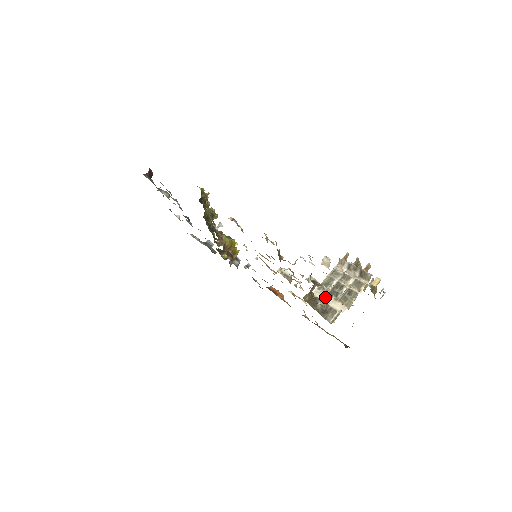
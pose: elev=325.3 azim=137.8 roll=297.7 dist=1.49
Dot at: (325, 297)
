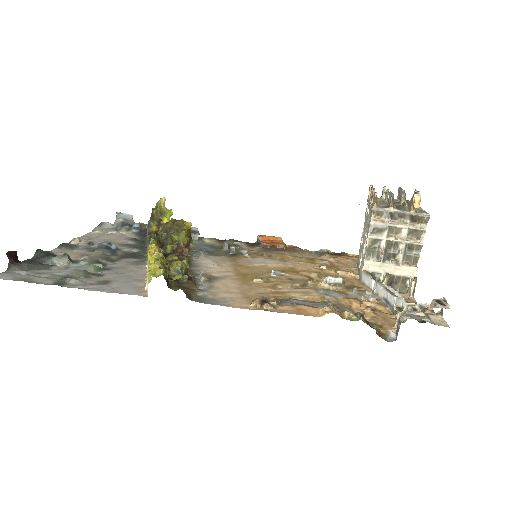
Dot at: (383, 267)
